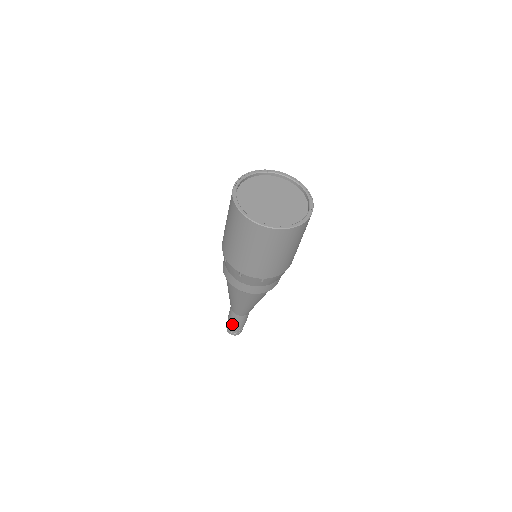
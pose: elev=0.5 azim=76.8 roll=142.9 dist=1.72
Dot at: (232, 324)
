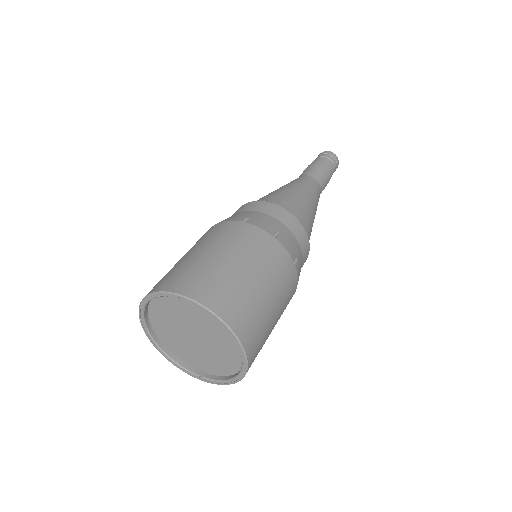
Dot at: occluded
